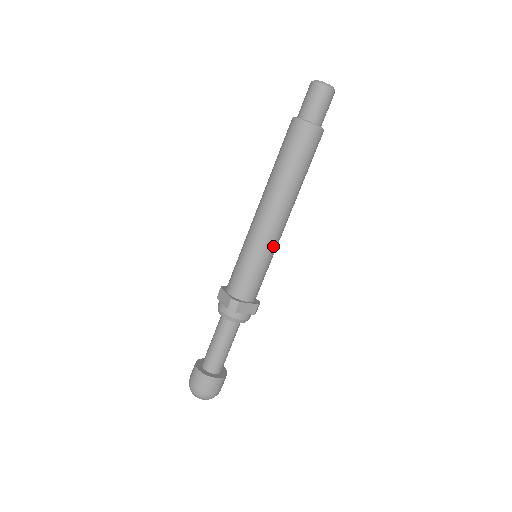
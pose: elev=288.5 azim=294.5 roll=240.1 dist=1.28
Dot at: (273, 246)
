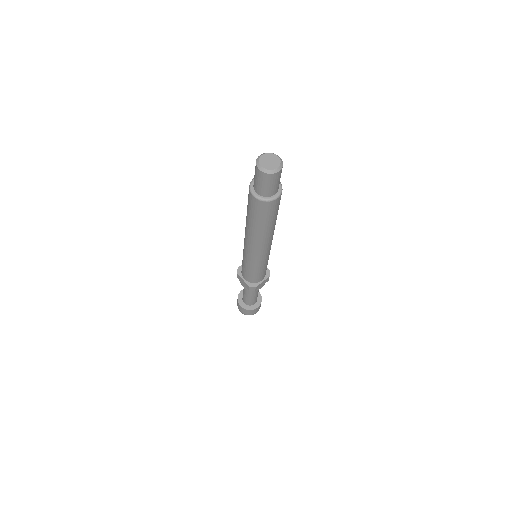
Dot at: (268, 256)
